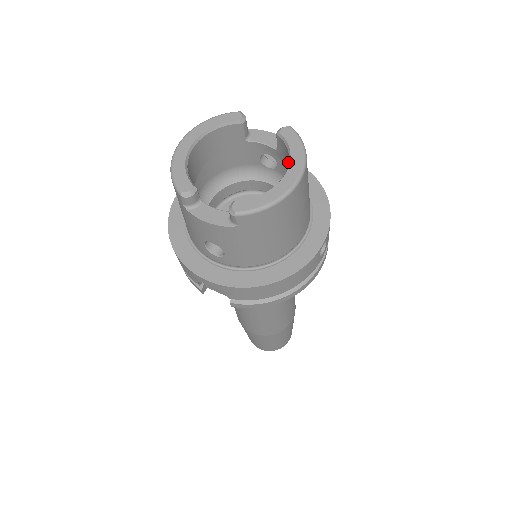
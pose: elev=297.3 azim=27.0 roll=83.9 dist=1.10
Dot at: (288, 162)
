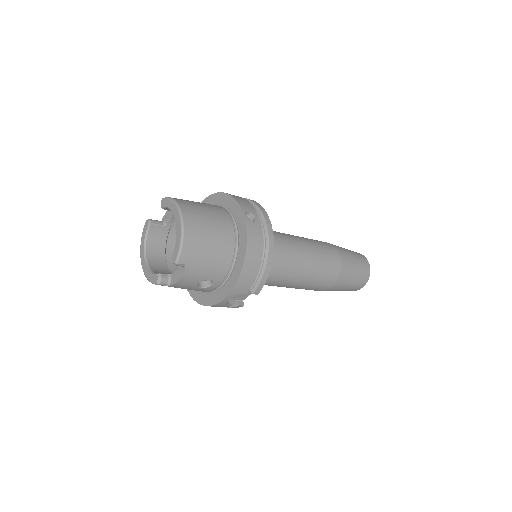
Dot at: occluded
